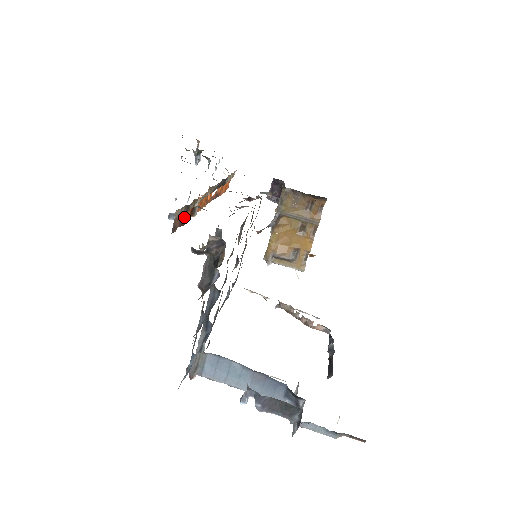
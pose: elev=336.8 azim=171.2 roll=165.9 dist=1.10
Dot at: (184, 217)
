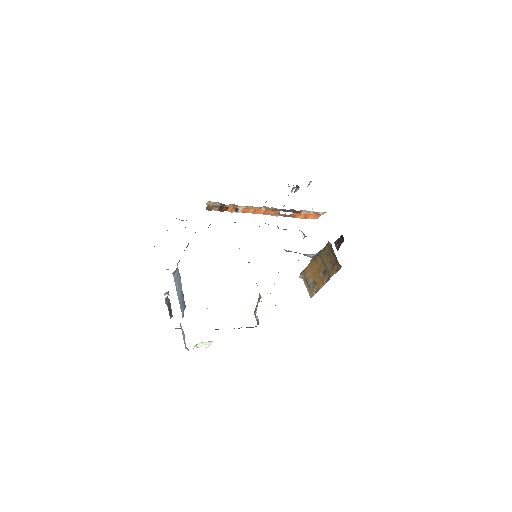
Dot at: (224, 208)
